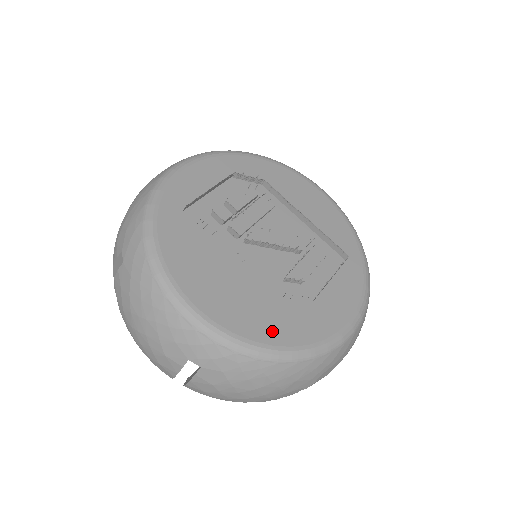
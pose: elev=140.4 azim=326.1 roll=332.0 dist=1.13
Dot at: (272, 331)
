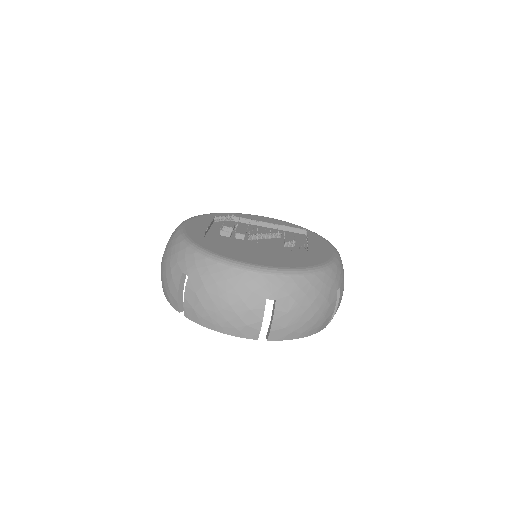
Dot at: (300, 263)
